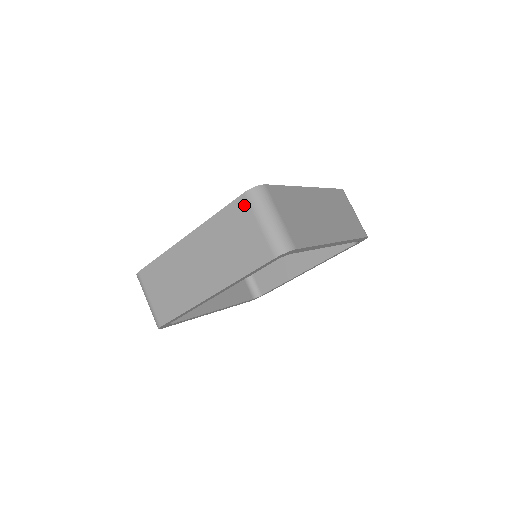
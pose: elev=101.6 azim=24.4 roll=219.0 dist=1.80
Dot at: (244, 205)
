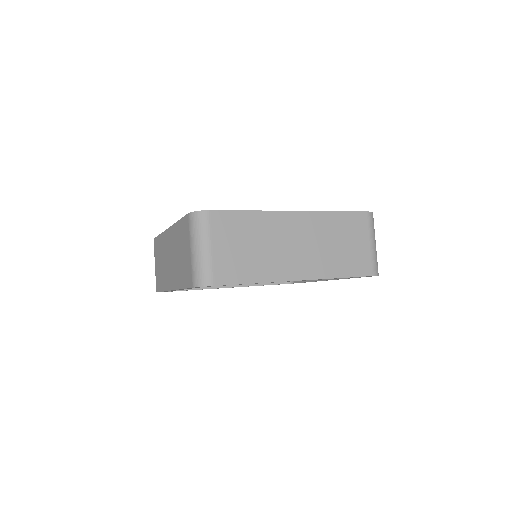
Dot at: (187, 225)
